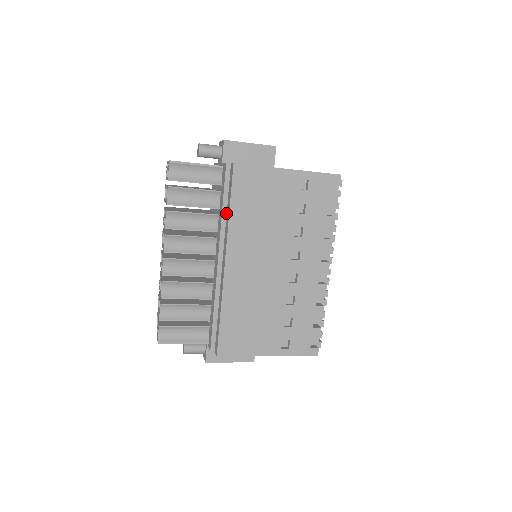
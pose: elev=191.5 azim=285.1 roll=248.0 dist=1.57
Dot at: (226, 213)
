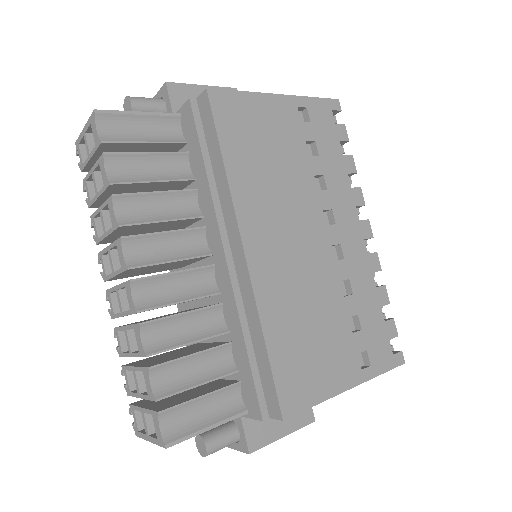
Dot at: (213, 176)
